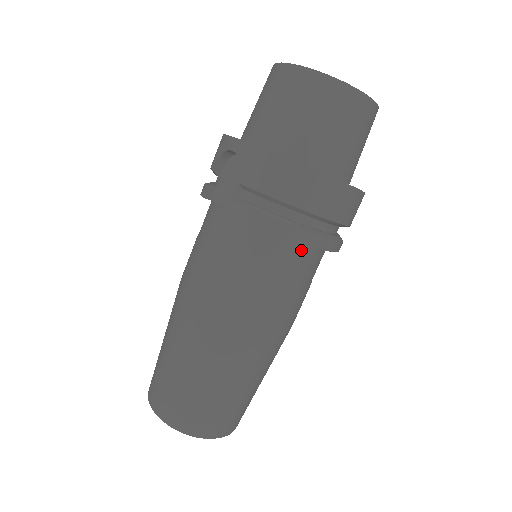
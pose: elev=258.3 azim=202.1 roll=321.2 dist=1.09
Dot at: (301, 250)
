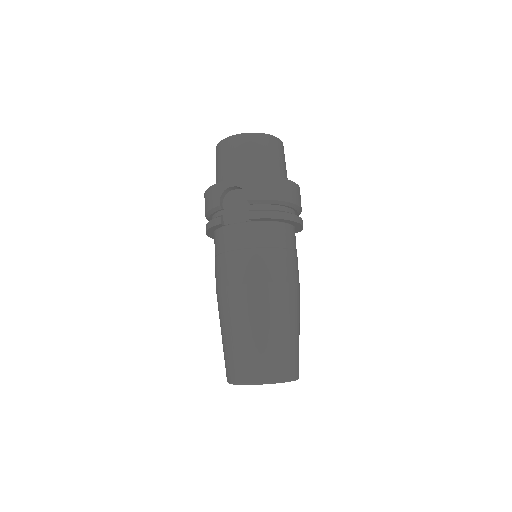
Dot at: (291, 229)
